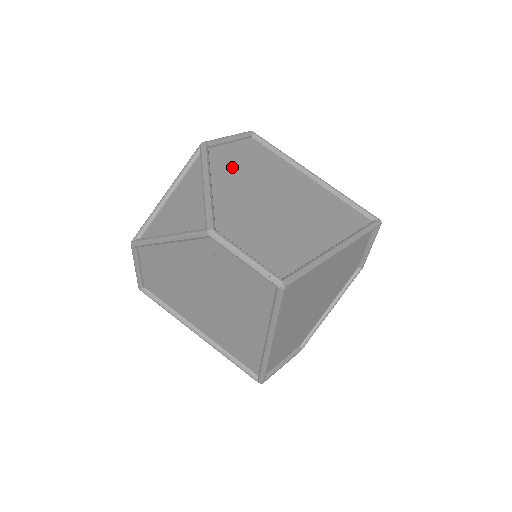
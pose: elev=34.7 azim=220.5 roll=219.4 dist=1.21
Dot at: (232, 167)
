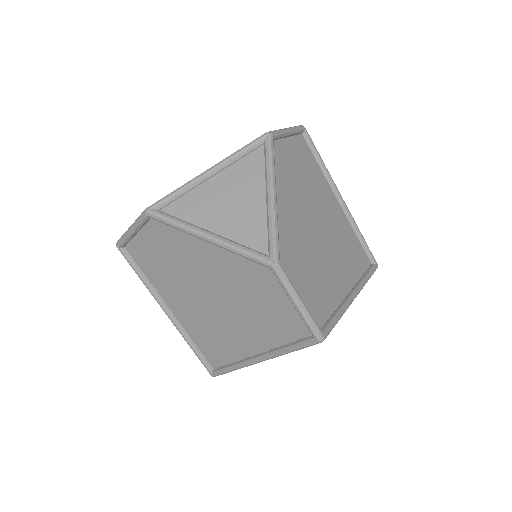
Dot at: (289, 173)
